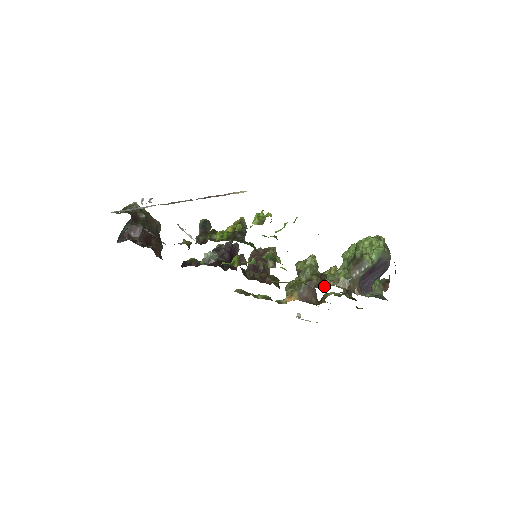
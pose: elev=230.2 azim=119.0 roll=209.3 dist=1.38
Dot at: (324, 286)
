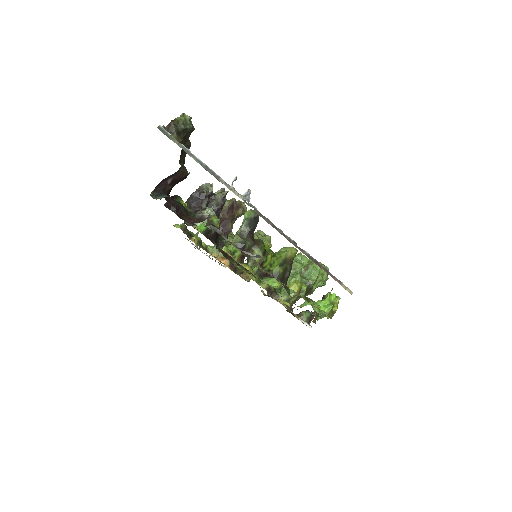
Dot at: (276, 298)
